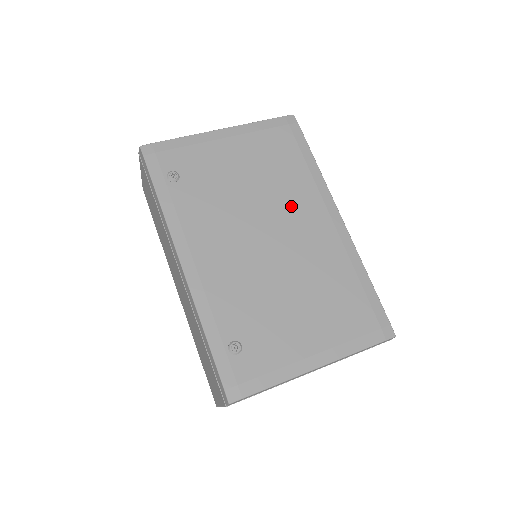
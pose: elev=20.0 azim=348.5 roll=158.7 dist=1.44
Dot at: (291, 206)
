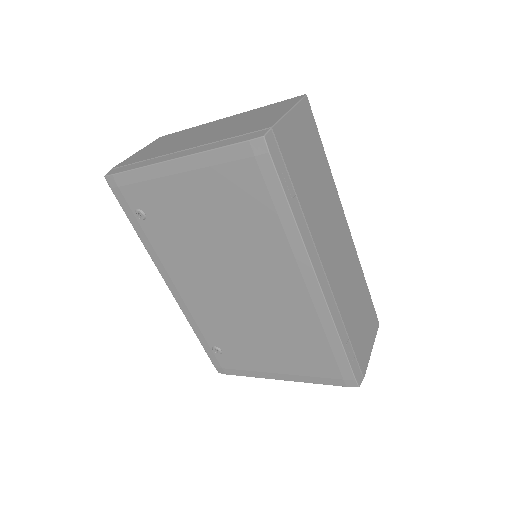
Dot at: (258, 262)
